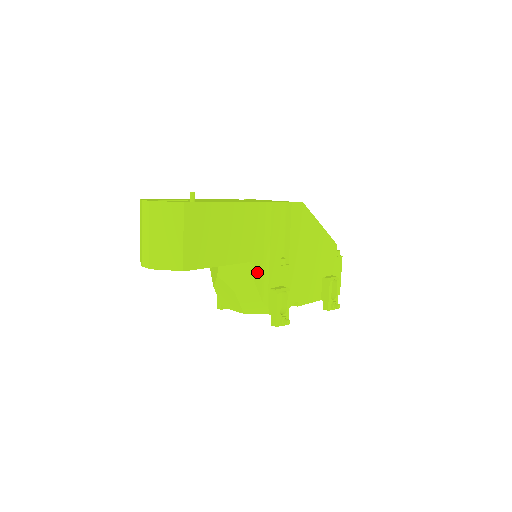
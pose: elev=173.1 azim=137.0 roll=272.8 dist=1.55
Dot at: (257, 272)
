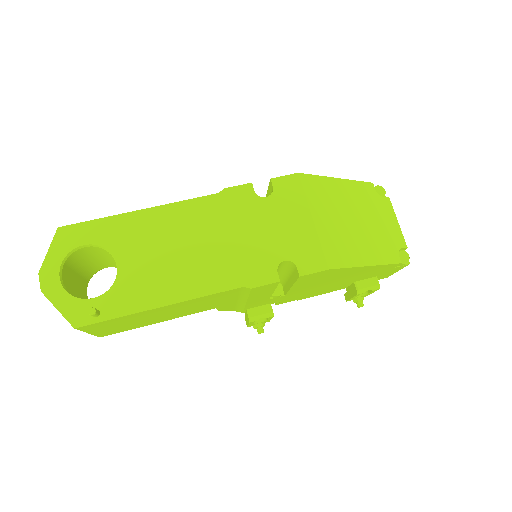
Dot at: (225, 308)
